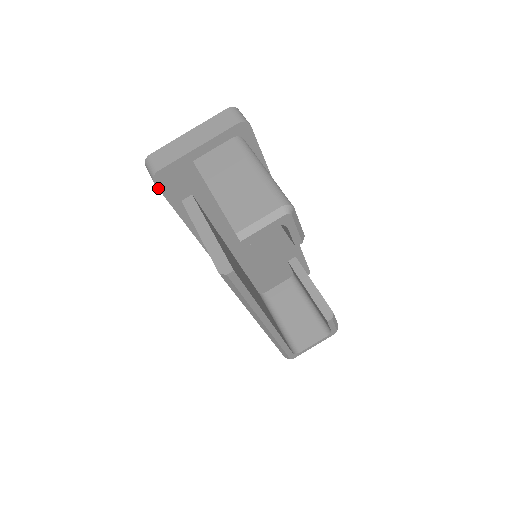
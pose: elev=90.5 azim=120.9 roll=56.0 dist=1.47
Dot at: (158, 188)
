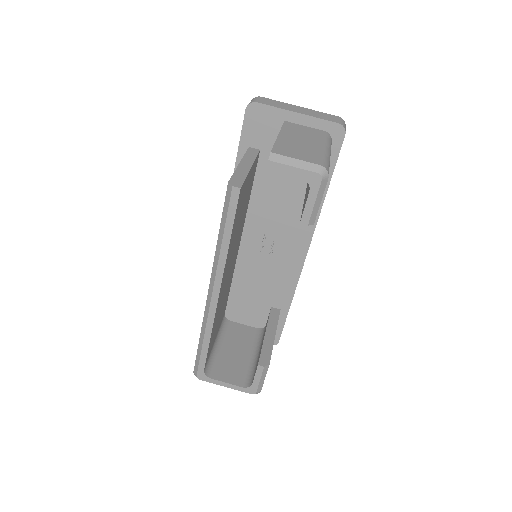
Dot at: (244, 117)
